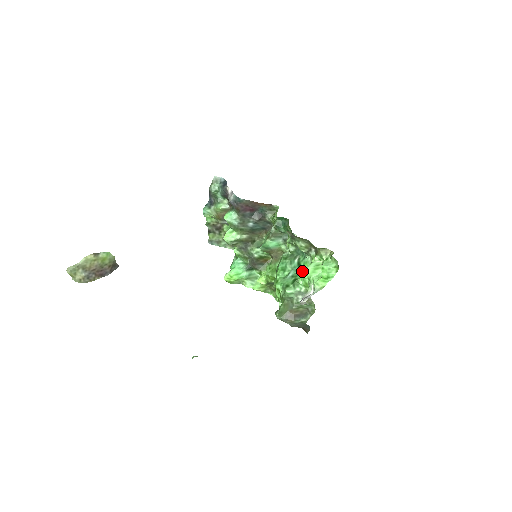
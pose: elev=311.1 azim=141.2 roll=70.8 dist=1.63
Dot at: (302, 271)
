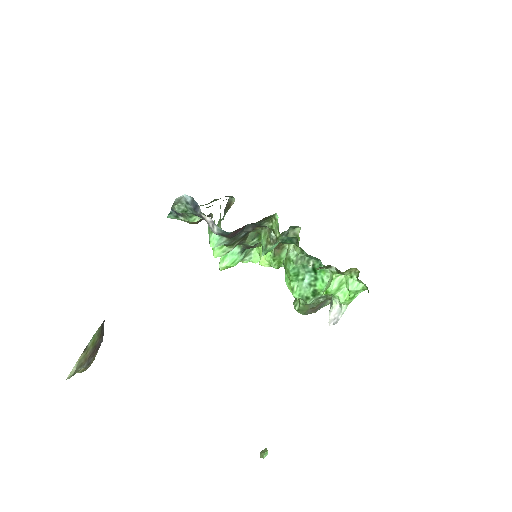
Dot at: (320, 279)
